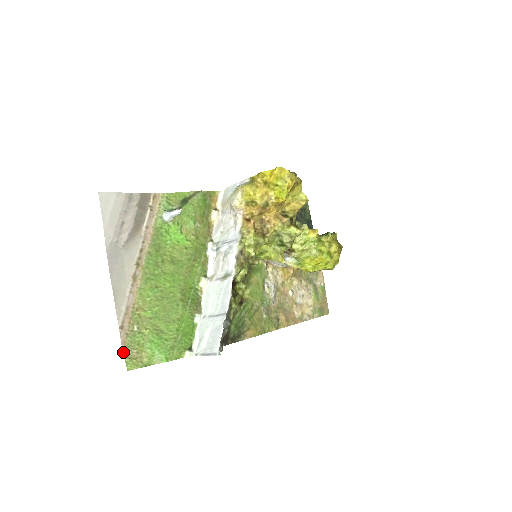
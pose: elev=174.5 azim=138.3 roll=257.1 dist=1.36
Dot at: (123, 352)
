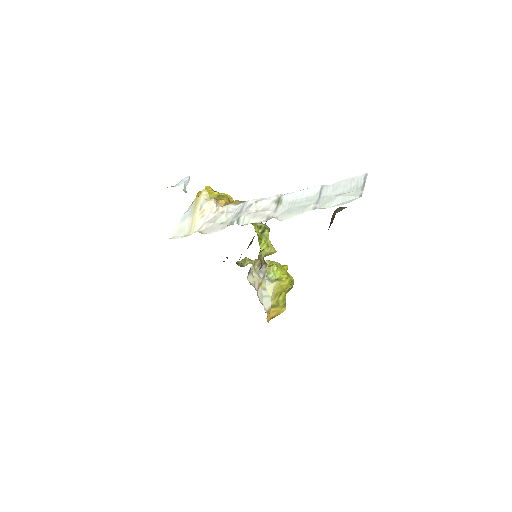
Dot at: occluded
